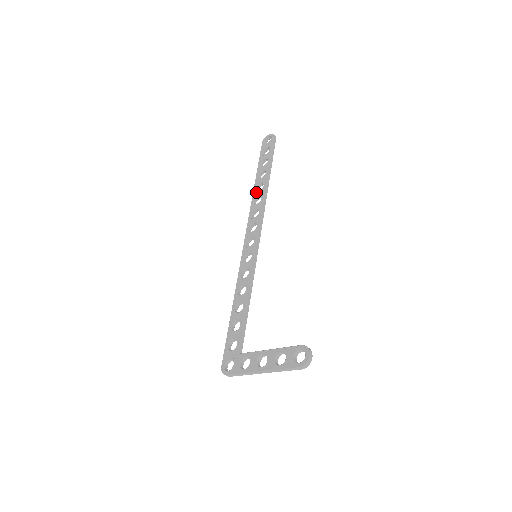
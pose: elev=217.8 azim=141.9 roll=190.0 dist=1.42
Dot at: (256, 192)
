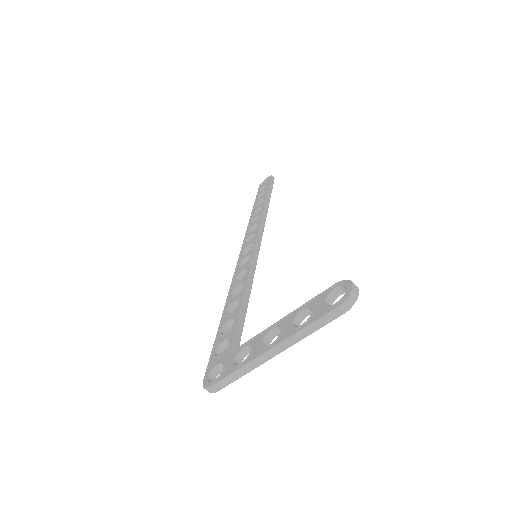
Dot at: (254, 215)
